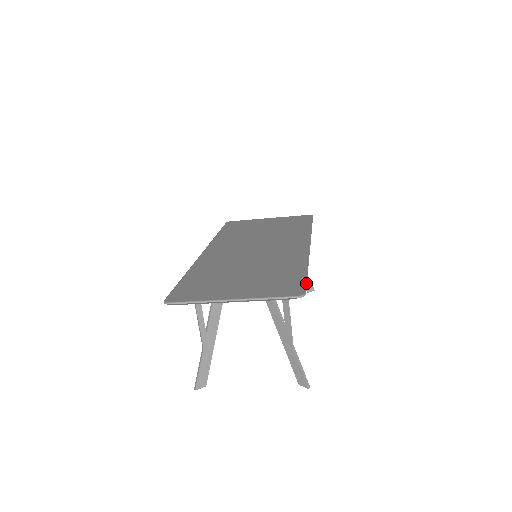
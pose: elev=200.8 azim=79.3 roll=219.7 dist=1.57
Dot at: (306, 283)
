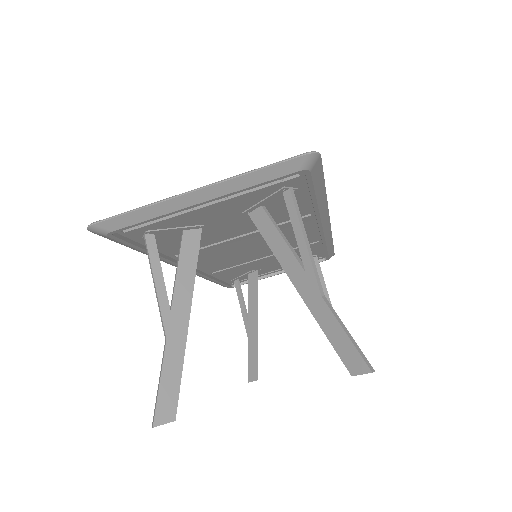
Dot at: (322, 170)
